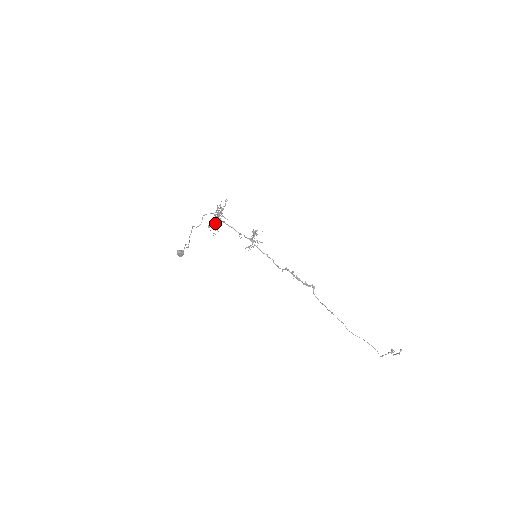
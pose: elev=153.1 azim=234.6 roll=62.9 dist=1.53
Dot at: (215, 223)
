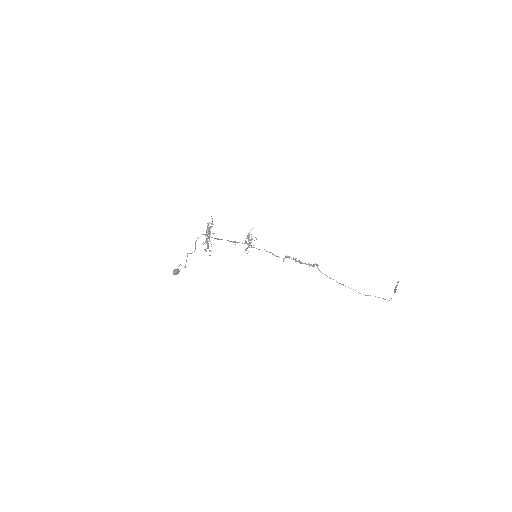
Dot at: occluded
